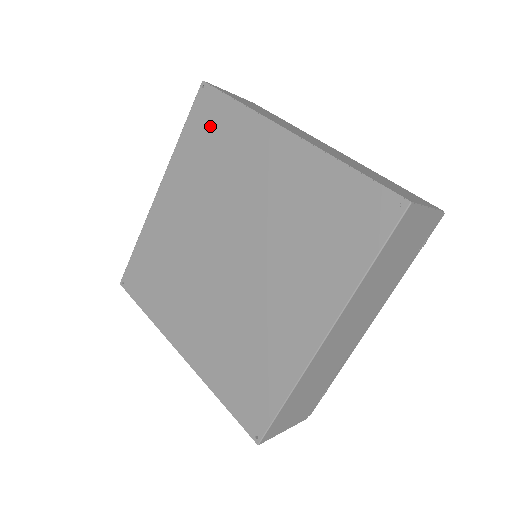
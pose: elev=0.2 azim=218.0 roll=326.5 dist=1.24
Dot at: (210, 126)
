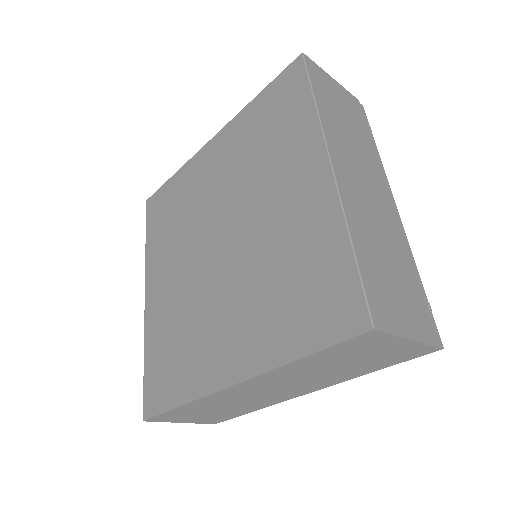
Dot at: (163, 209)
